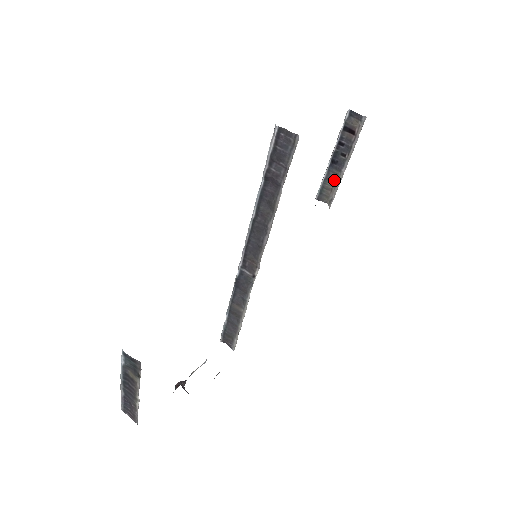
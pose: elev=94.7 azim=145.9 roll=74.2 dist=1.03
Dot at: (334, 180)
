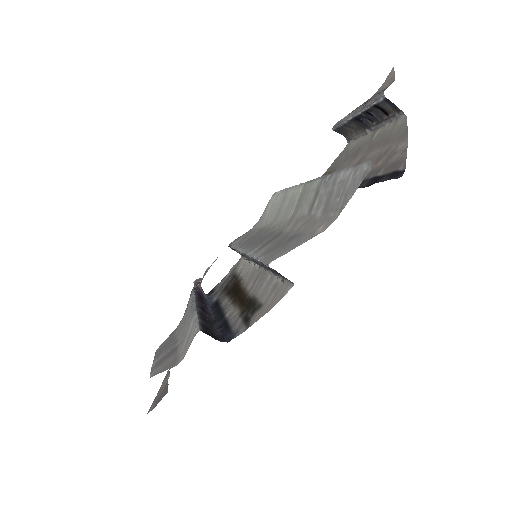
Dot at: (356, 129)
